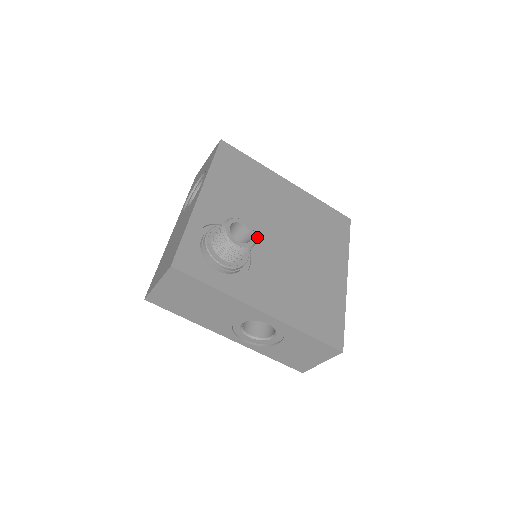
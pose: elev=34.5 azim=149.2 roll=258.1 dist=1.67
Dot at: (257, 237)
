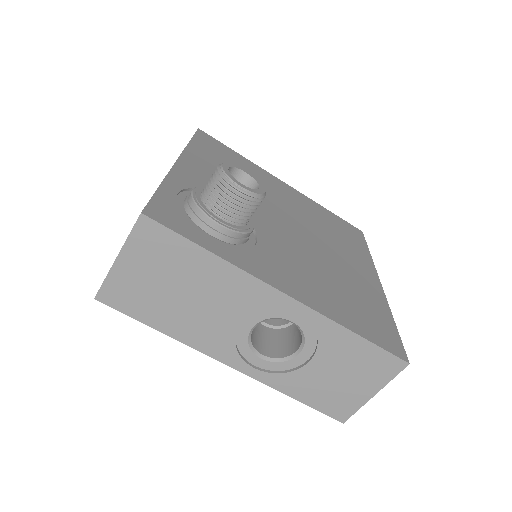
Dot at: (259, 217)
